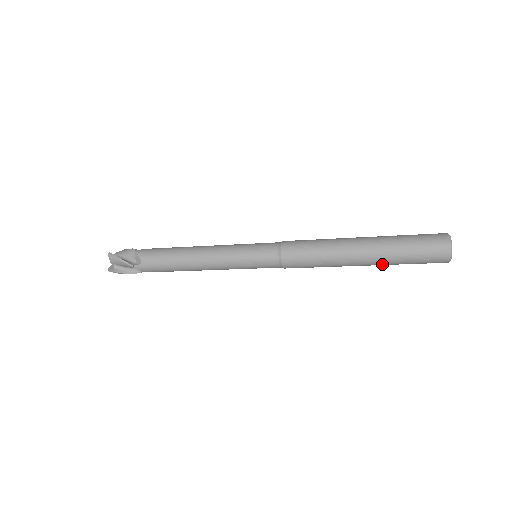
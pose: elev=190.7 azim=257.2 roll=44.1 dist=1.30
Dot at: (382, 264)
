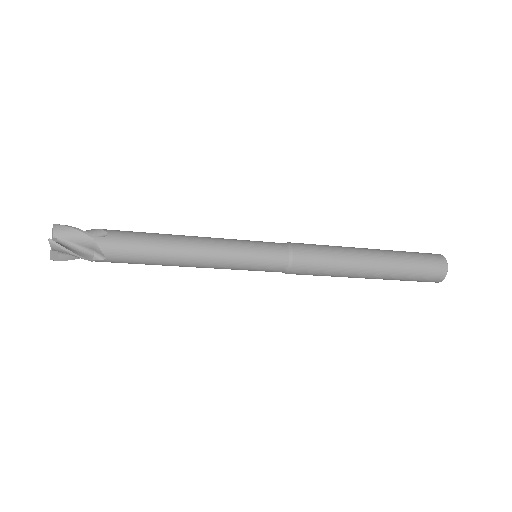
Dot at: (390, 271)
